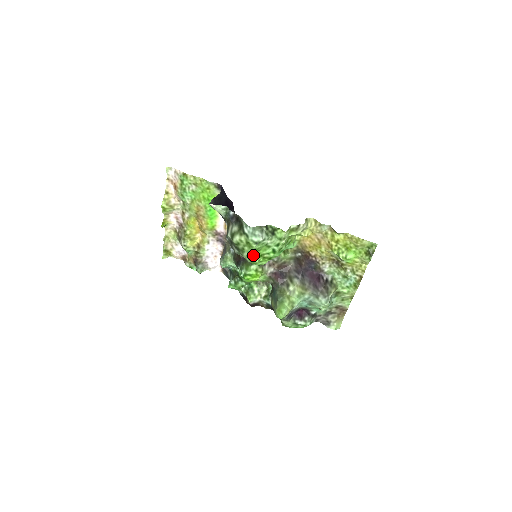
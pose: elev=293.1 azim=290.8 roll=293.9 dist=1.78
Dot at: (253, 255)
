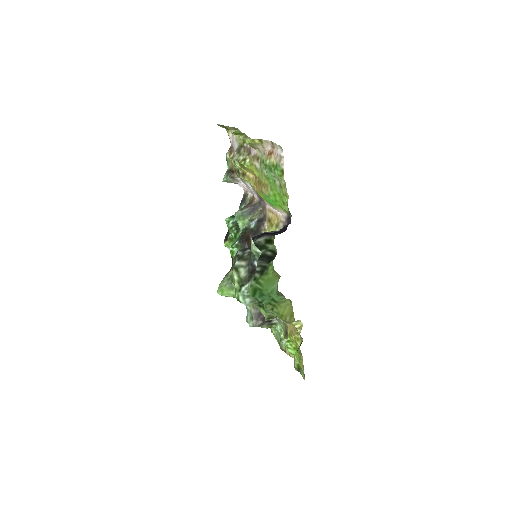
Dot at: occluded
